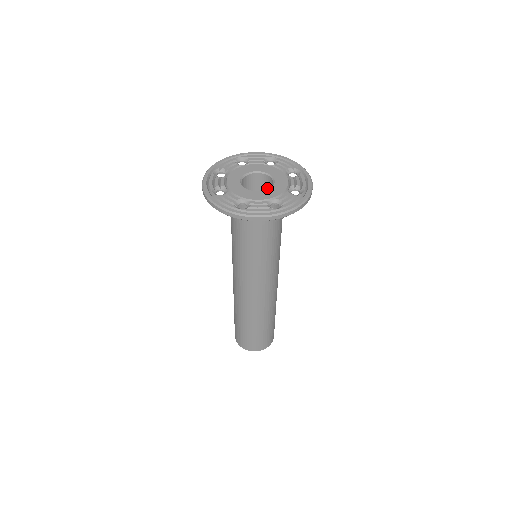
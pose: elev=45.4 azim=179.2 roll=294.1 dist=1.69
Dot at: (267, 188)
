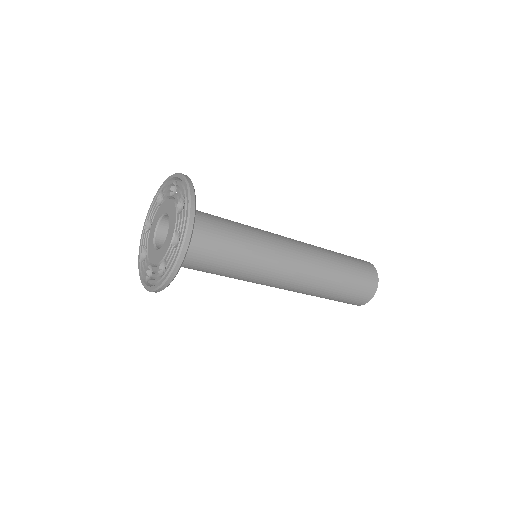
Dot at: occluded
